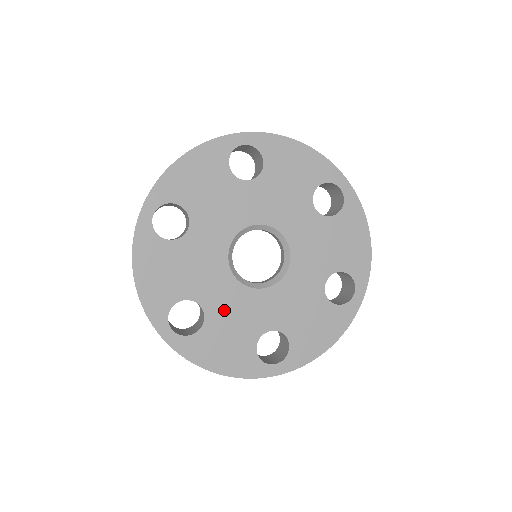
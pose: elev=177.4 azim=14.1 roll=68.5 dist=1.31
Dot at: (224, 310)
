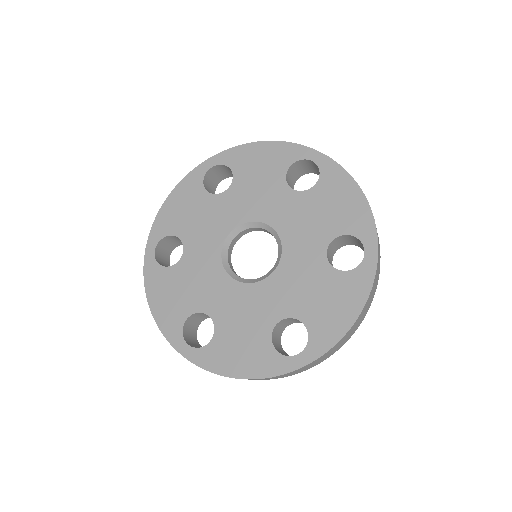
Dot at: (230, 312)
